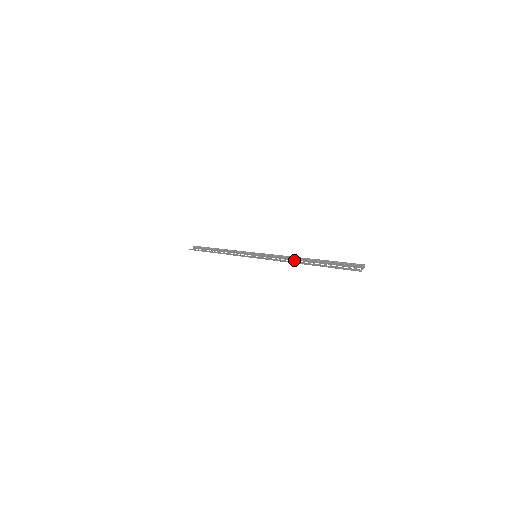
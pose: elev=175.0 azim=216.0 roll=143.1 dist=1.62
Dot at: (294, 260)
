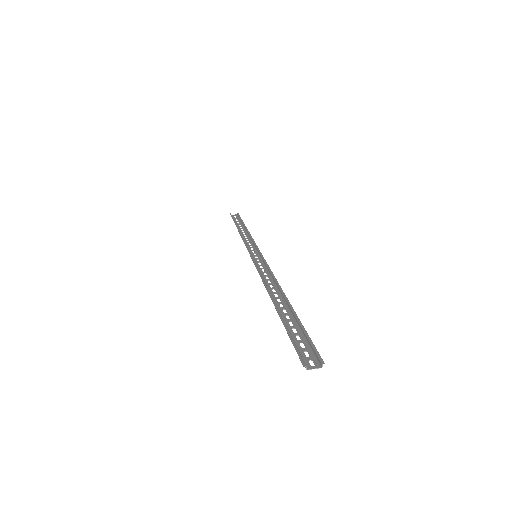
Dot at: (274, 287)
